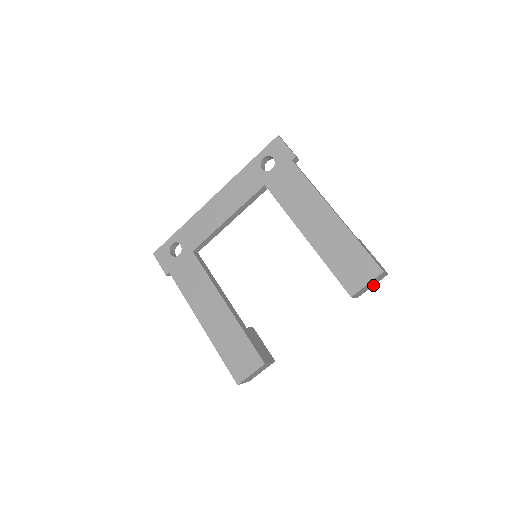
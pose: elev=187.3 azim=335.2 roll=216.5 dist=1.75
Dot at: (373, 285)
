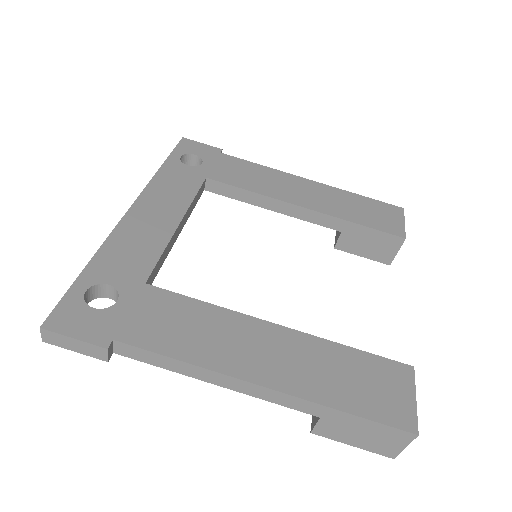
Dot at: occluded
